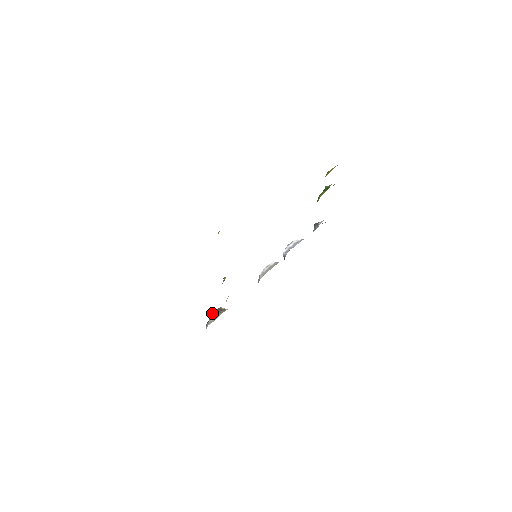
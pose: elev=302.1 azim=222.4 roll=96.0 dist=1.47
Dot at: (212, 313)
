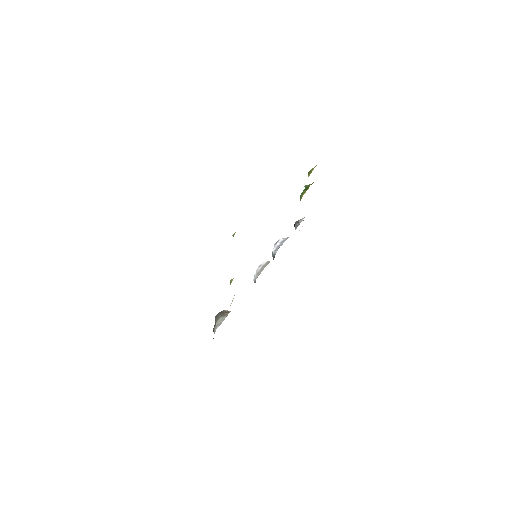
Dot at: (217, 316)
